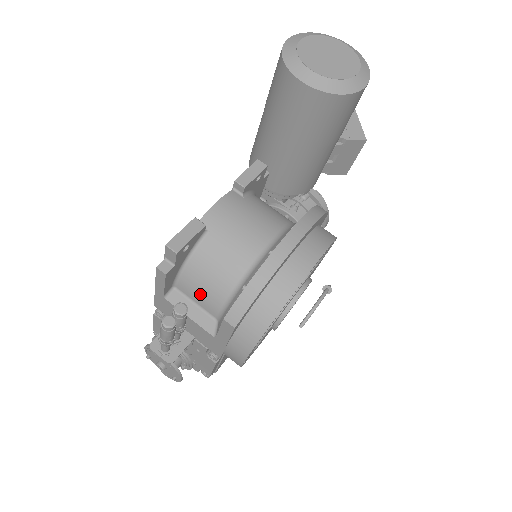
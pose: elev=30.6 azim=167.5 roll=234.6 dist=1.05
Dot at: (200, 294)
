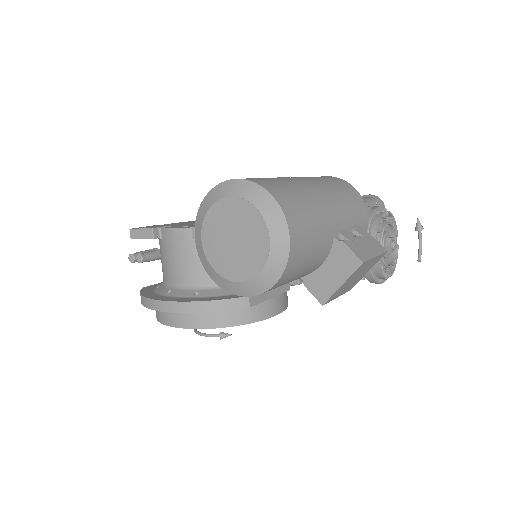
Dot at: occluded
